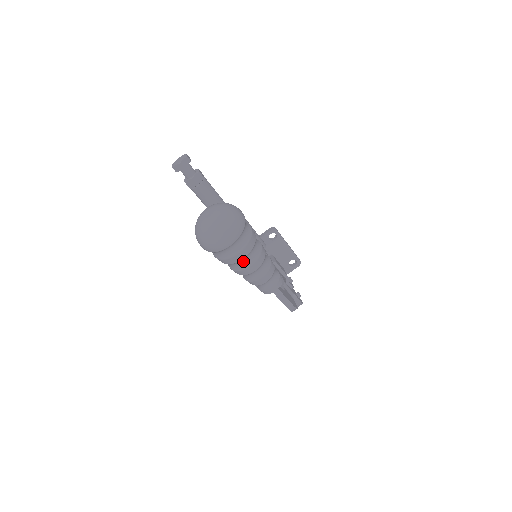
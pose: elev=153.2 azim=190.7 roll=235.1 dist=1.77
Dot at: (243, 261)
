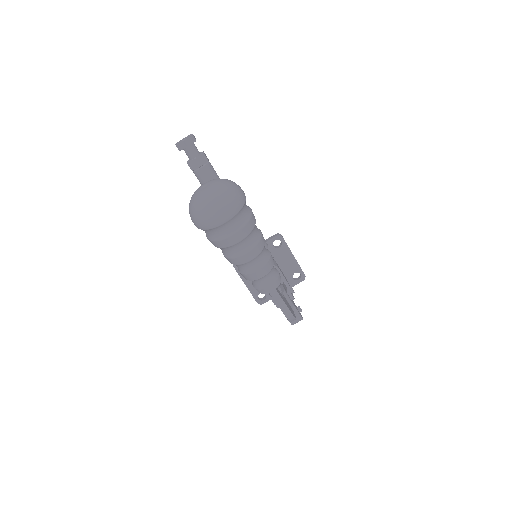
Dot at: (238, 246)
